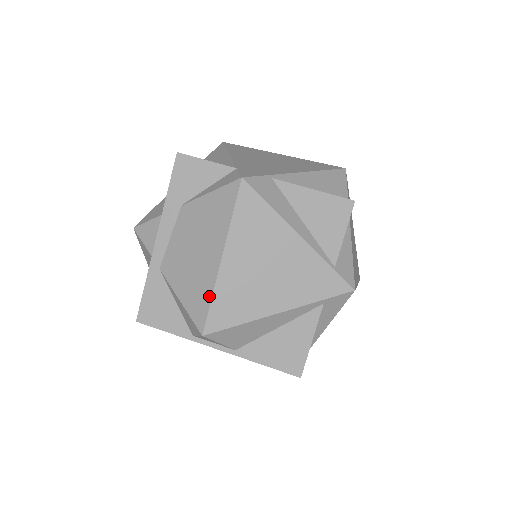
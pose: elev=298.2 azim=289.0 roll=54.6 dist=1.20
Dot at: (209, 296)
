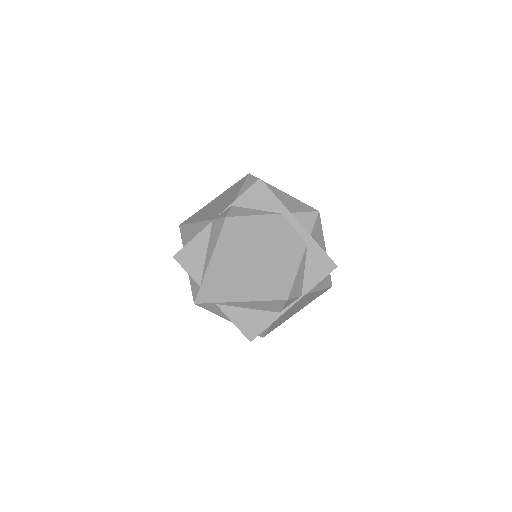
Dot at: occluded
